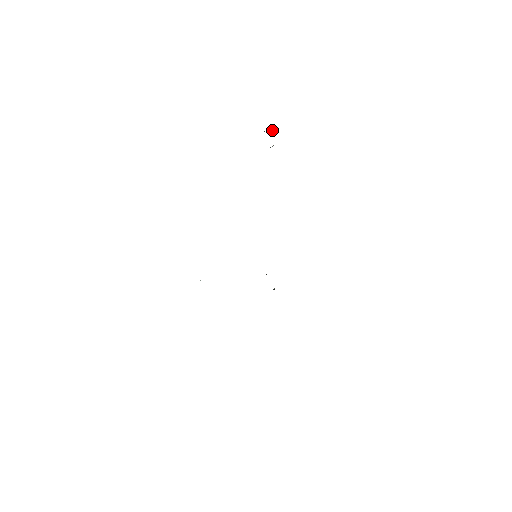
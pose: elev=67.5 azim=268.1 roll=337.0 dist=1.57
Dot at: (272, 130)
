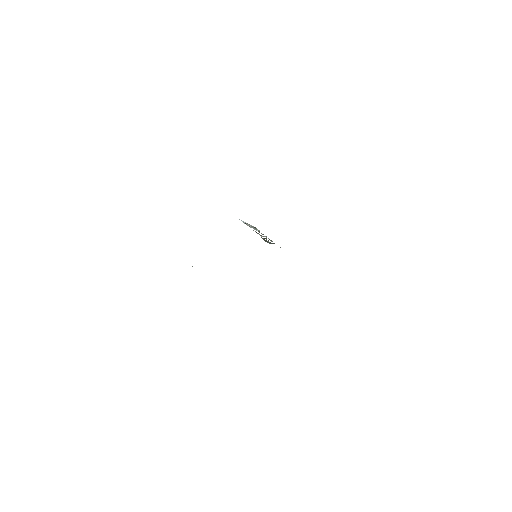
Dot at: (256, 228)
